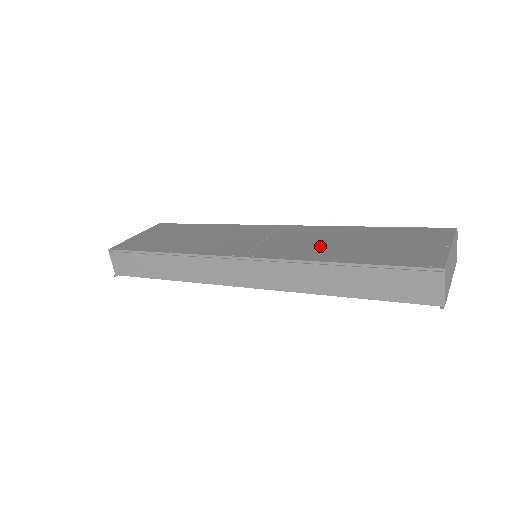
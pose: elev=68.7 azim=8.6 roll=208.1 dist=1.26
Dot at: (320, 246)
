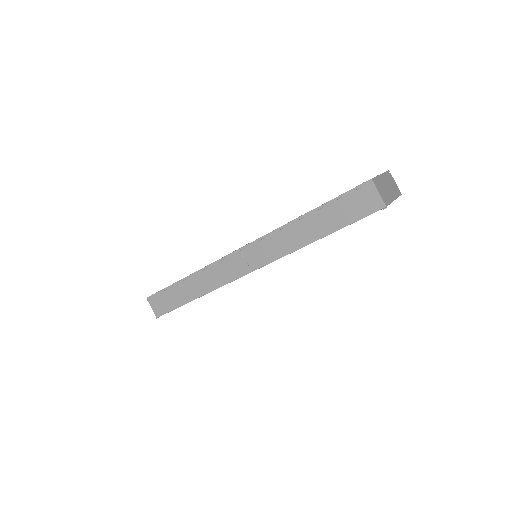
Dot at: occluded
